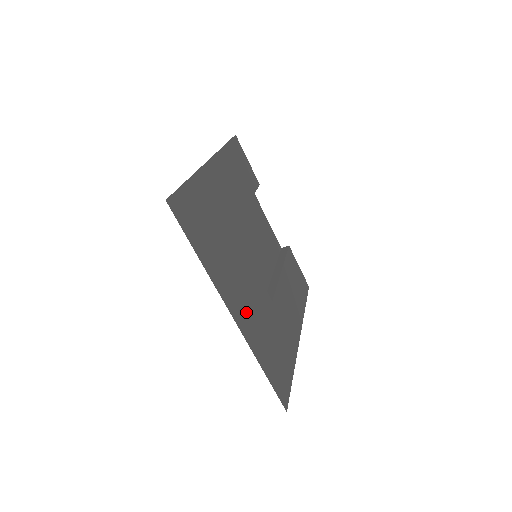
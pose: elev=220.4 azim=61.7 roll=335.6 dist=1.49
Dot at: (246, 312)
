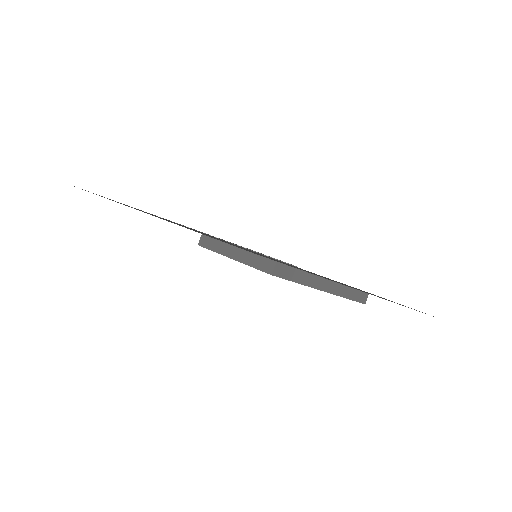
Dot at: occluded
